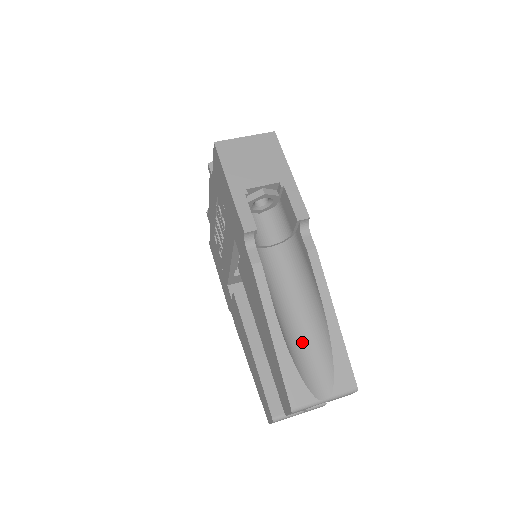
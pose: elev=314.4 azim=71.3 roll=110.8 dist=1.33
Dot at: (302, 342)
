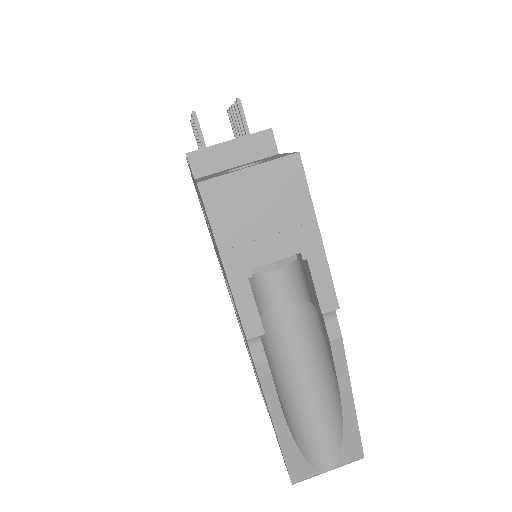
Dot at: (310, 418)
